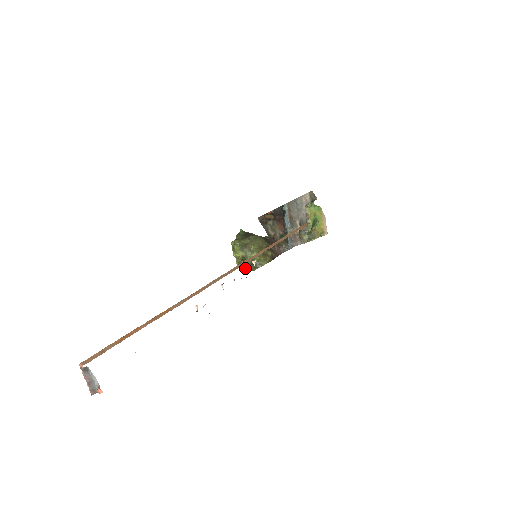
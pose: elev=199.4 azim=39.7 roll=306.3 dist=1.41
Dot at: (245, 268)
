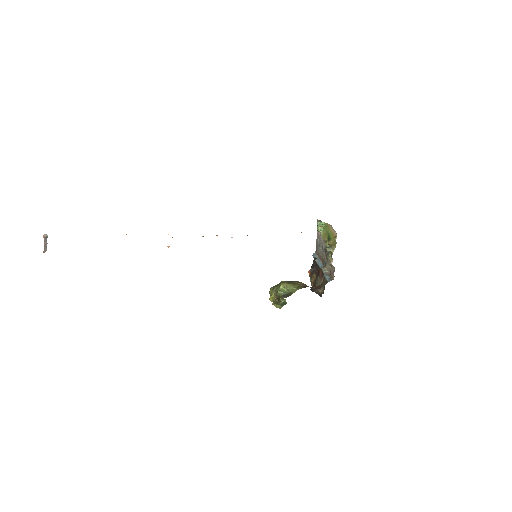
Dot at: (279, 303)
